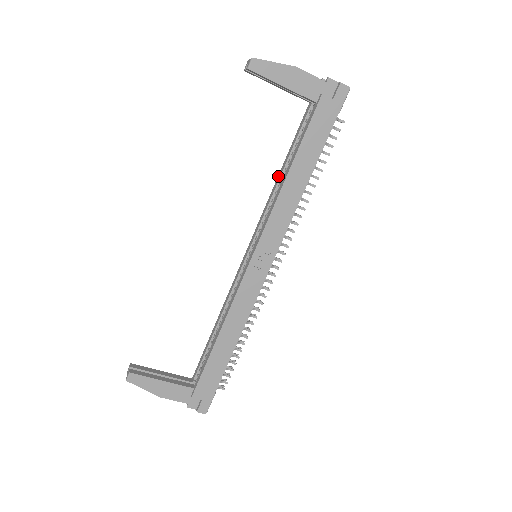
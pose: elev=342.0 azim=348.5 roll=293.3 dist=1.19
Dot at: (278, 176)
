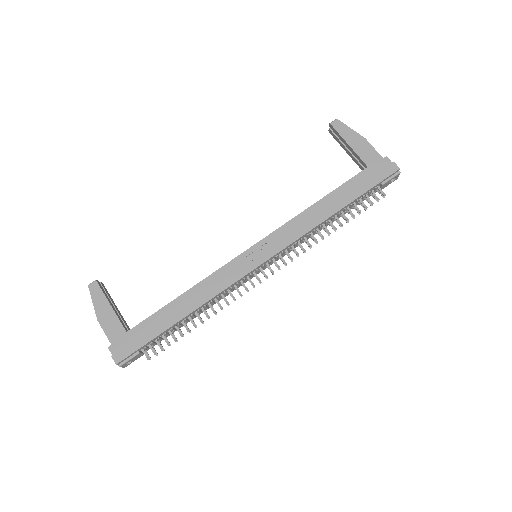
Dot at: occluded
